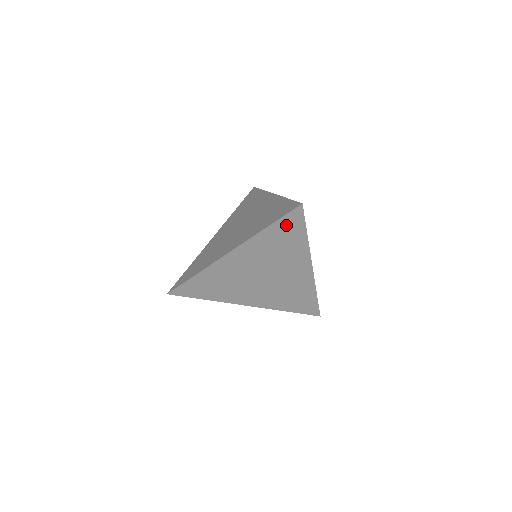
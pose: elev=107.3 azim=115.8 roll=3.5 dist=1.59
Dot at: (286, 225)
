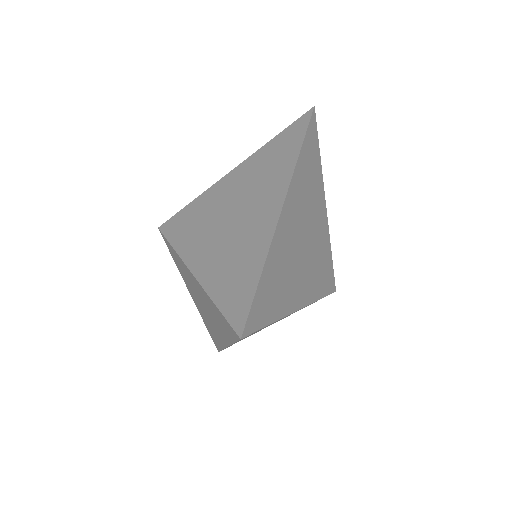
Dot at: (289, 136)
